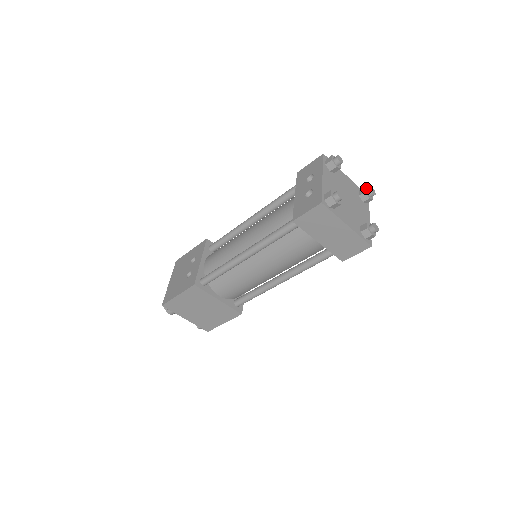
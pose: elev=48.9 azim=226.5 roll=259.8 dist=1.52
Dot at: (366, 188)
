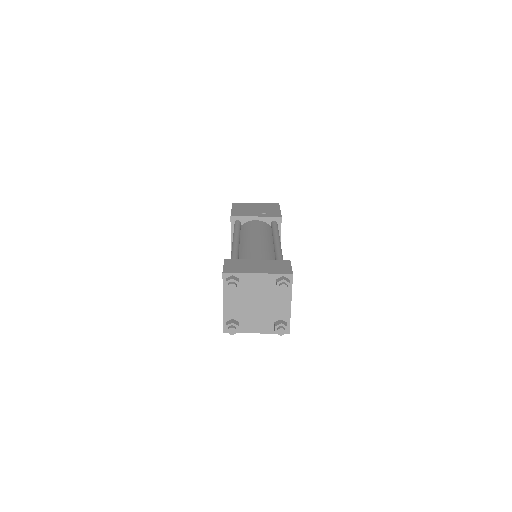
Dot at: (278, 283)
